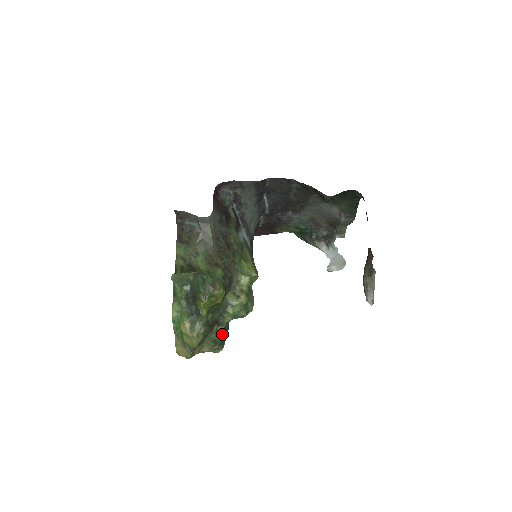
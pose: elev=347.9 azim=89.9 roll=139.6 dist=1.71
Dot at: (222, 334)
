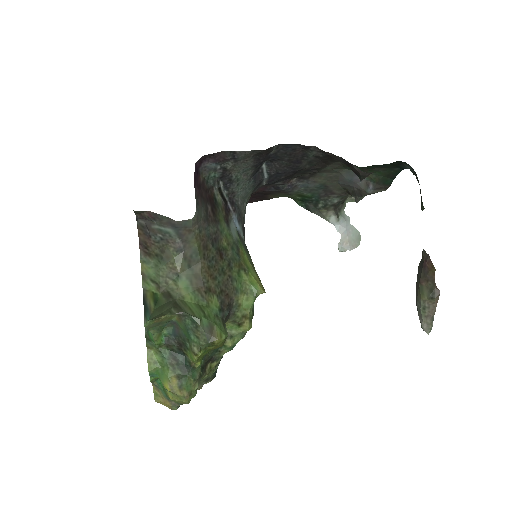
Dot at: (216, 367)
